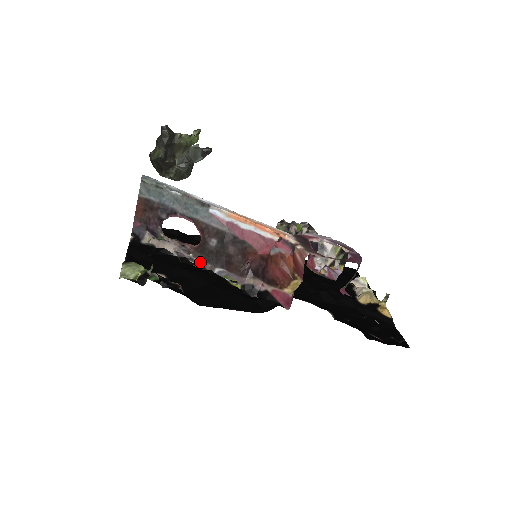
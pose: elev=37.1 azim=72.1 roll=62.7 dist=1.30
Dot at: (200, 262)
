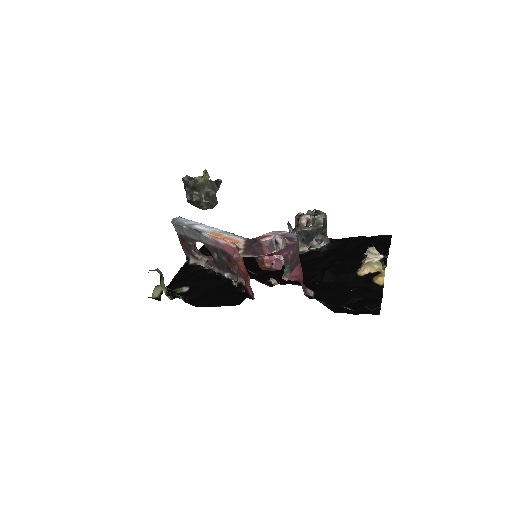
Dot at: (218, 271)
